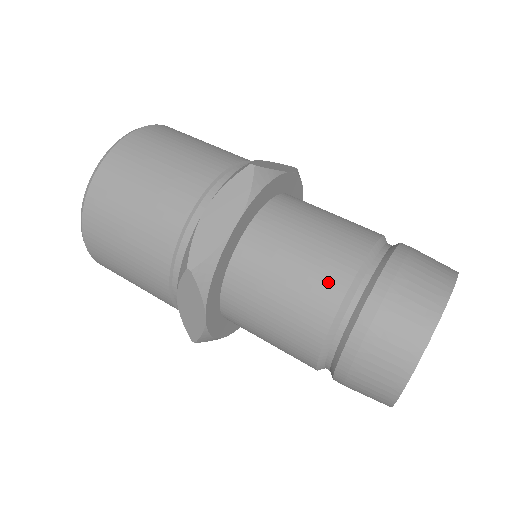
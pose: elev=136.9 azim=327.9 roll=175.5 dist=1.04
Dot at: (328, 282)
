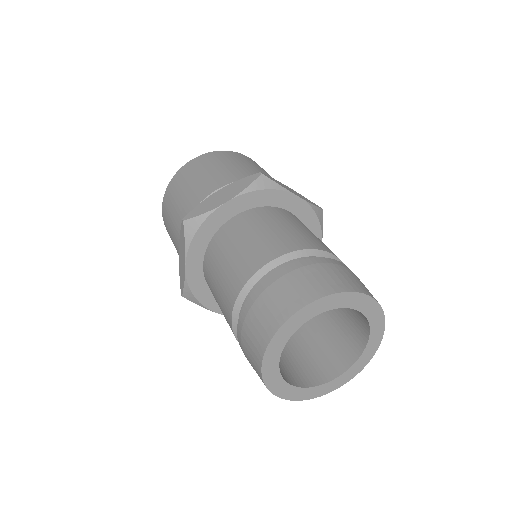
Dot at: (258, 256)
